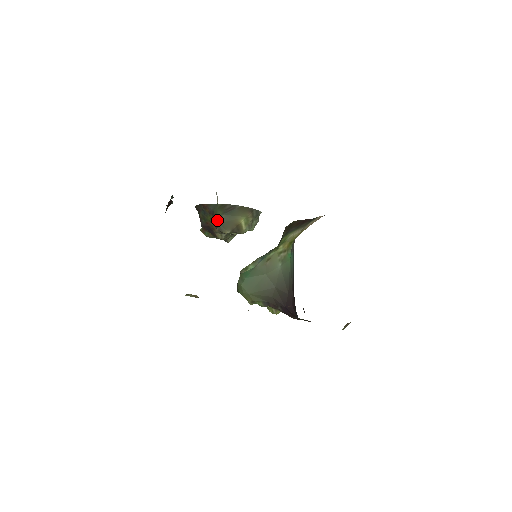
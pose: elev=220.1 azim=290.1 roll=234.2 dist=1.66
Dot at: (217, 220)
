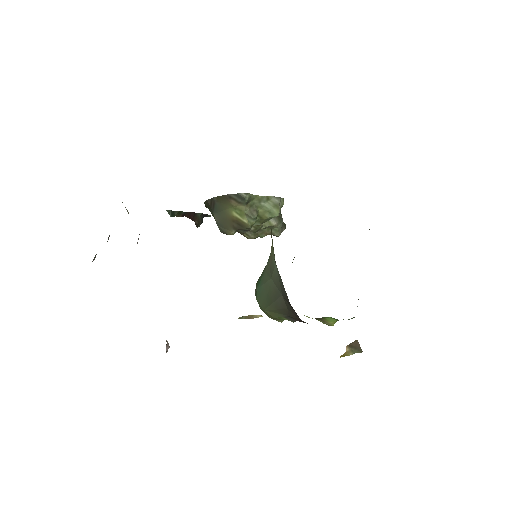
Dot at: occluded
